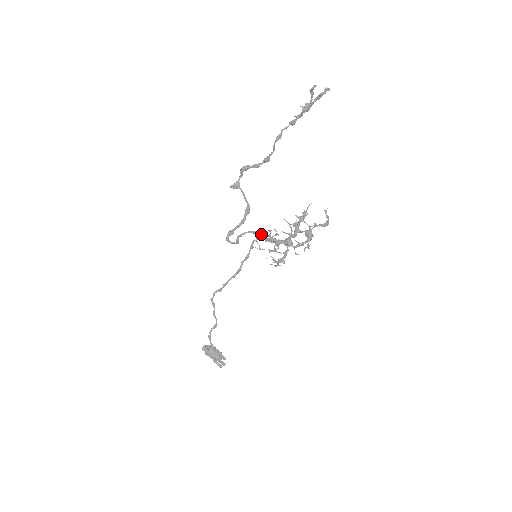
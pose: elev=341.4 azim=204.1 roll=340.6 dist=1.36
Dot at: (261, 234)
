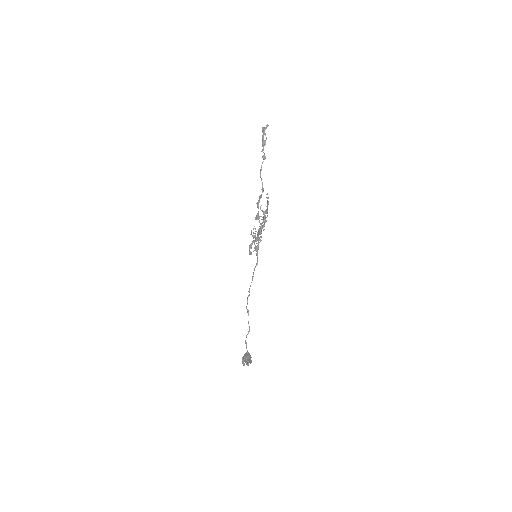
Dot at: occluded
